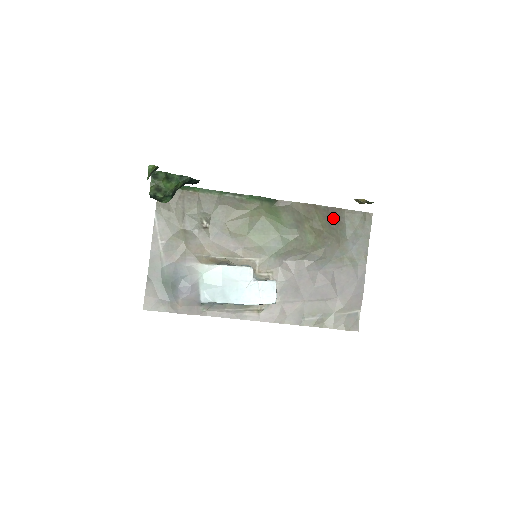
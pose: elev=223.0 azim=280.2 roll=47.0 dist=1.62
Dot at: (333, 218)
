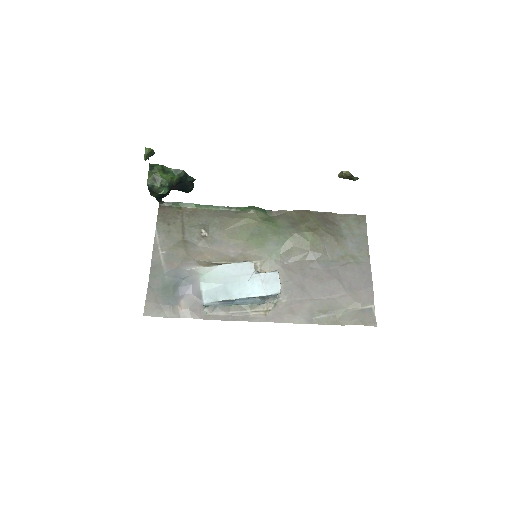
Dot at: (327, 220)
